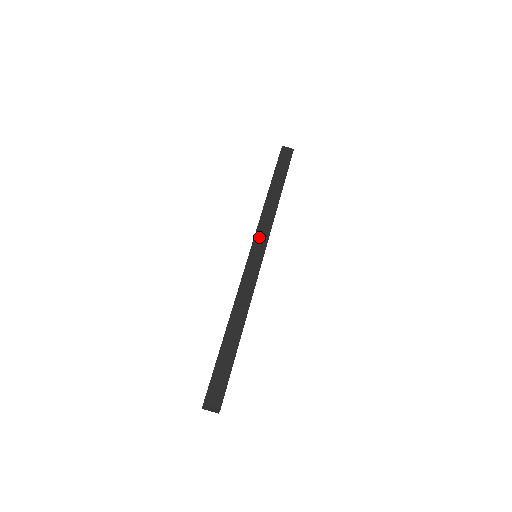
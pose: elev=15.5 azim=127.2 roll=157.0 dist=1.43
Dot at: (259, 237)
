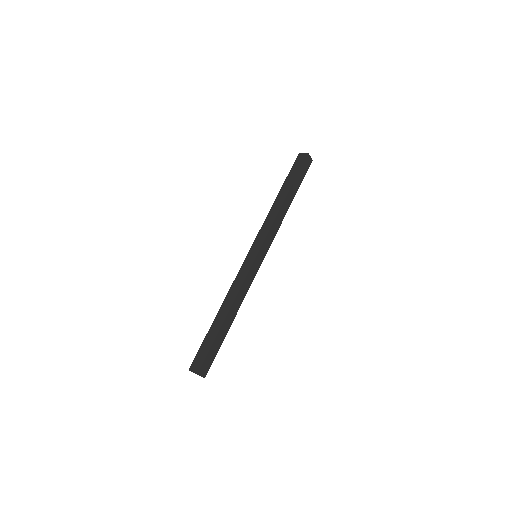
Dot at: (258, 240)
